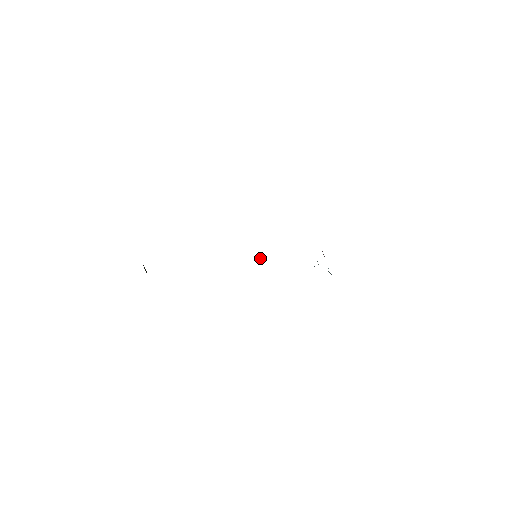
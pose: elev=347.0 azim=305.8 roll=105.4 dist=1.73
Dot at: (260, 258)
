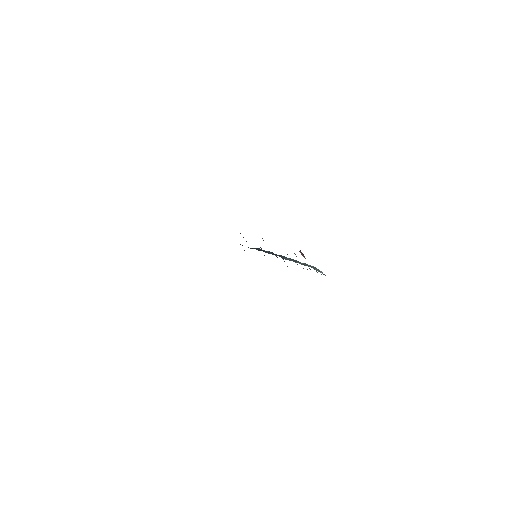
Dot at: occluded
